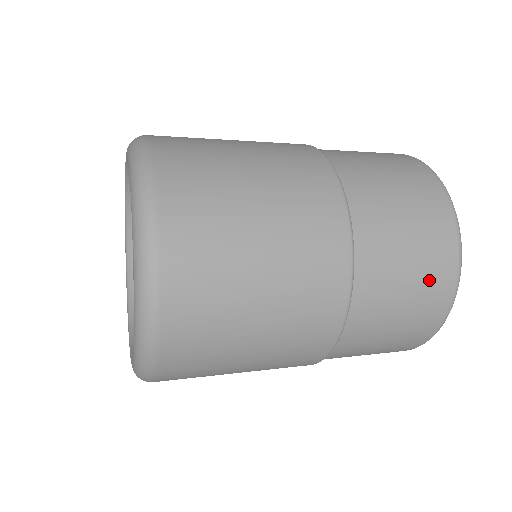
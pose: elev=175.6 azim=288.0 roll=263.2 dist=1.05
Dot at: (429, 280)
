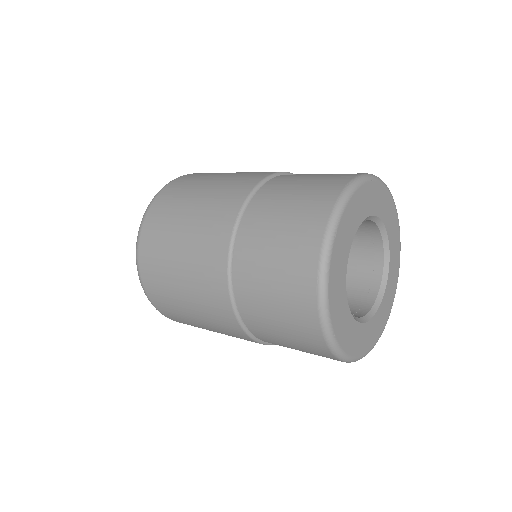
Dot at: (306, 347)
